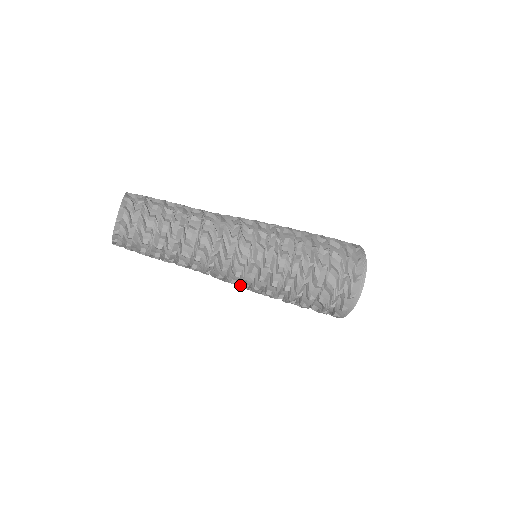
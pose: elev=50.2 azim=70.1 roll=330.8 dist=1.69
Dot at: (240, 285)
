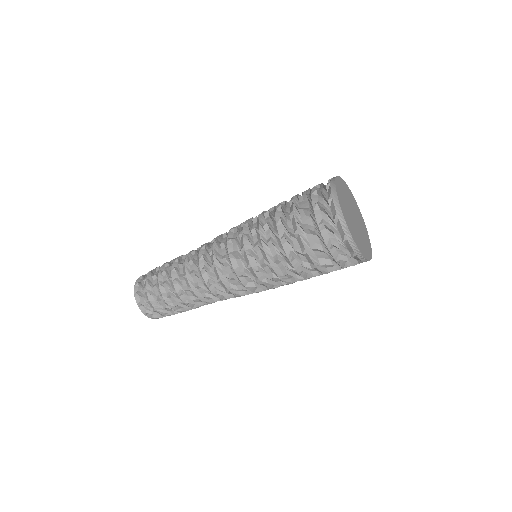
Dot at: (245, 286)
